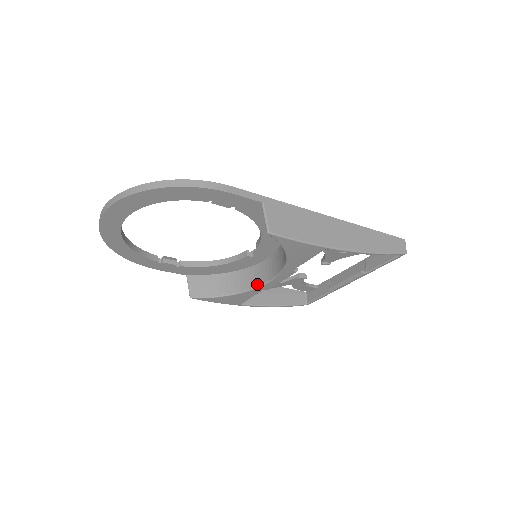
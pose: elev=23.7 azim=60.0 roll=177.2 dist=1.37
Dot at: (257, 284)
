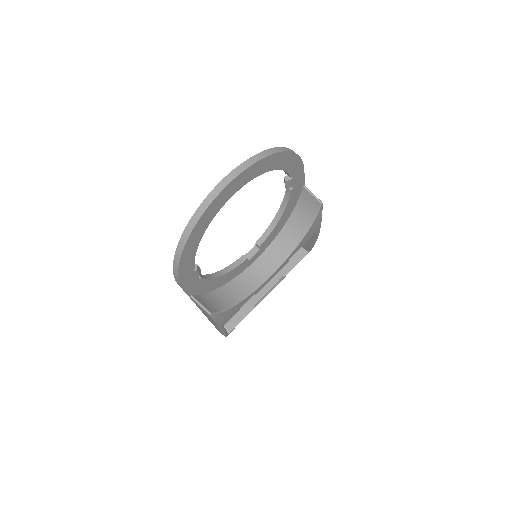
Dot at: (256, 286)
